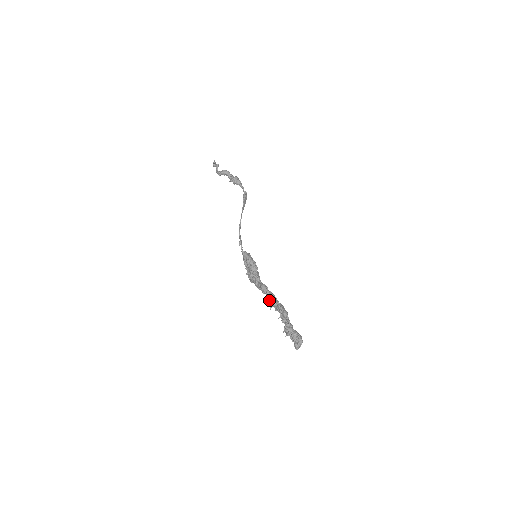
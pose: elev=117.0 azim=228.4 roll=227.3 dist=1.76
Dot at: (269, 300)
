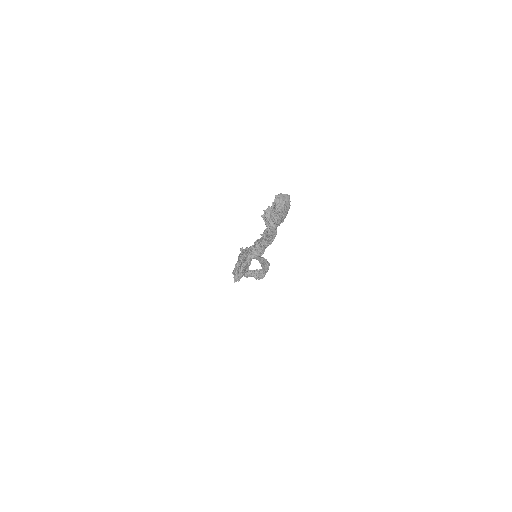
Dot at: (254, 242)
